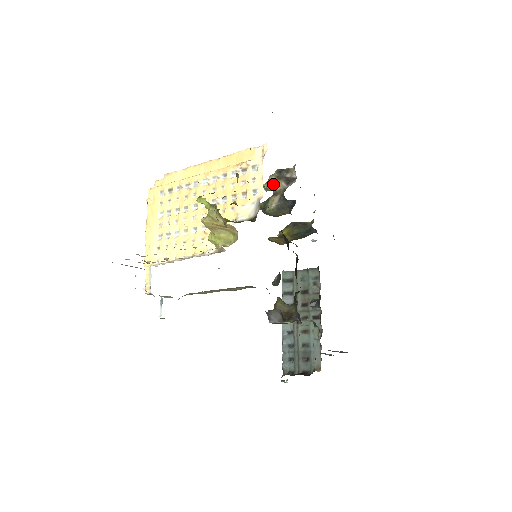
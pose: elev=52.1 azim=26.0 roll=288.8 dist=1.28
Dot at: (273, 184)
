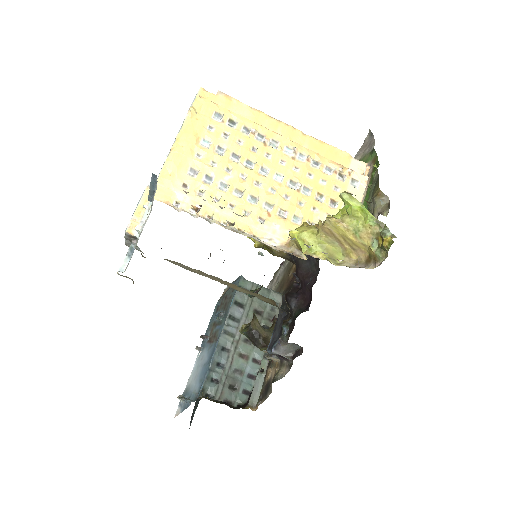
Dot at: occluded
